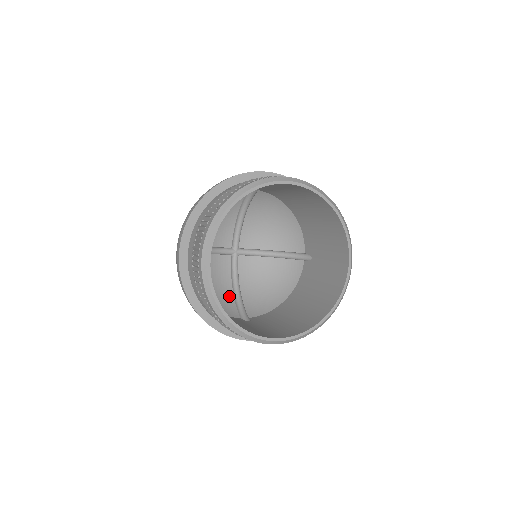
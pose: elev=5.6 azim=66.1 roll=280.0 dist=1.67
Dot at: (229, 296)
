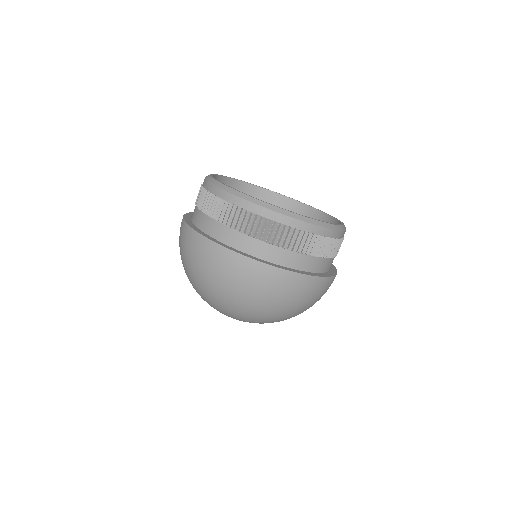
Dot at: occluded
